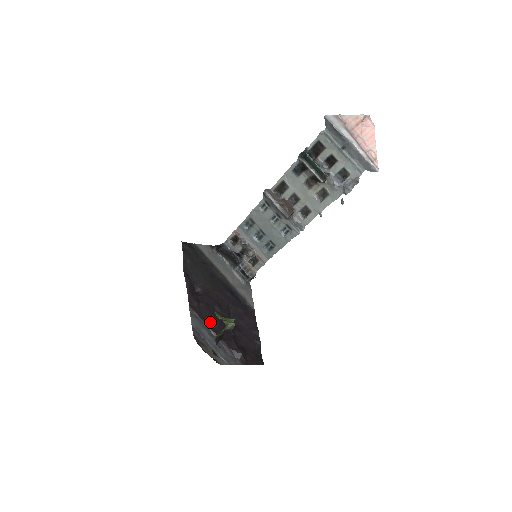
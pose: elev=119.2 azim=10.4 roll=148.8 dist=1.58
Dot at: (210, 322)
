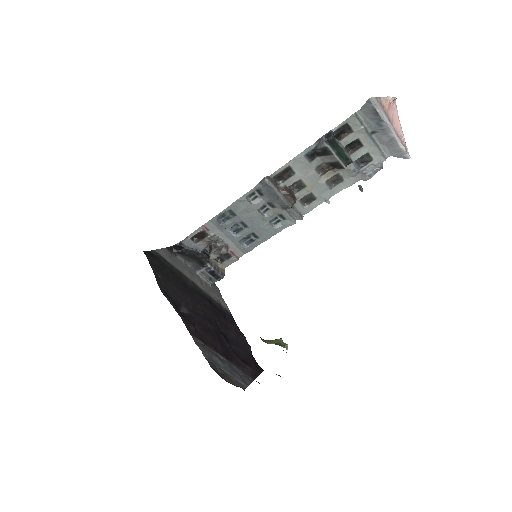
Dot at: (214, 345)
